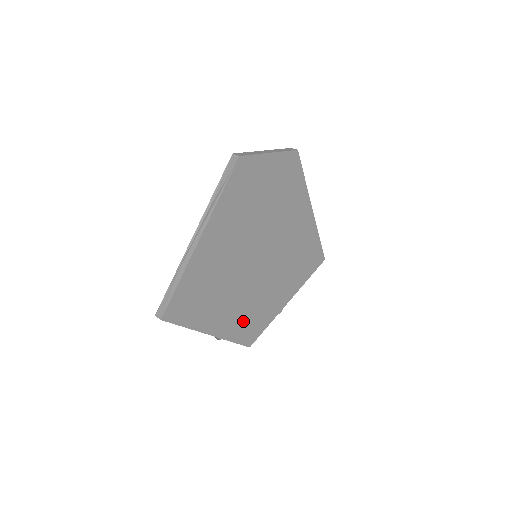
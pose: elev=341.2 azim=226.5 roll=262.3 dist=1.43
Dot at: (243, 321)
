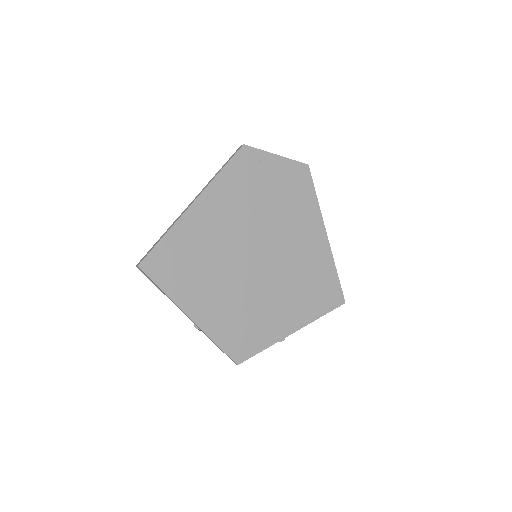
Dot at: (232, 324)
